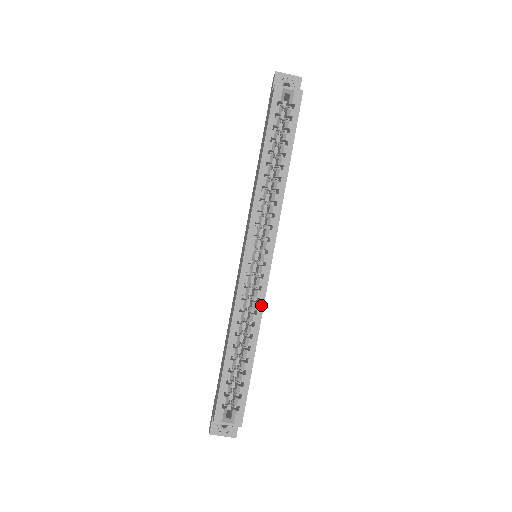
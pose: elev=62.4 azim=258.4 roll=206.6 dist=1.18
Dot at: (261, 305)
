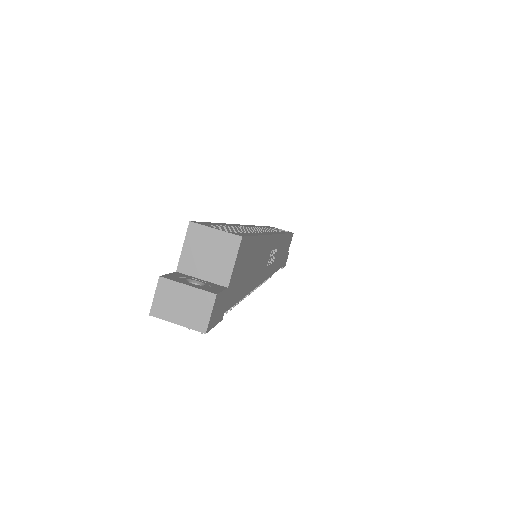
Dot at: (269, 233)
